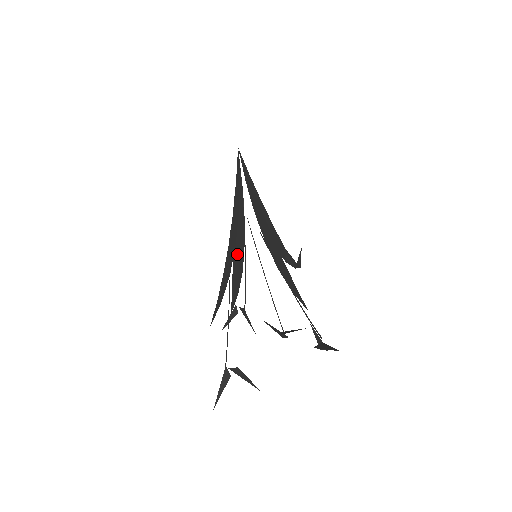
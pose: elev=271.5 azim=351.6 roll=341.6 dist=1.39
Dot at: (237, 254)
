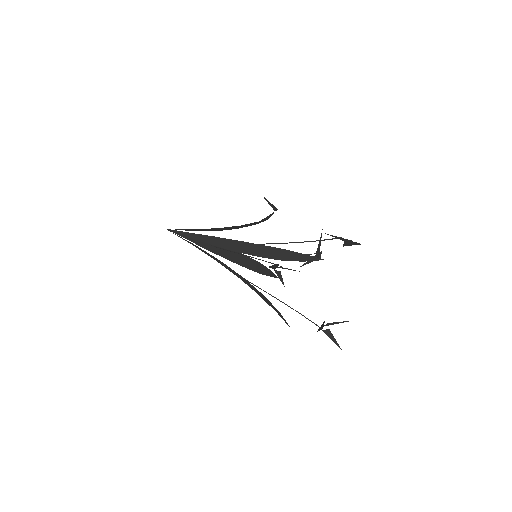
Dot at: (244, 263)
